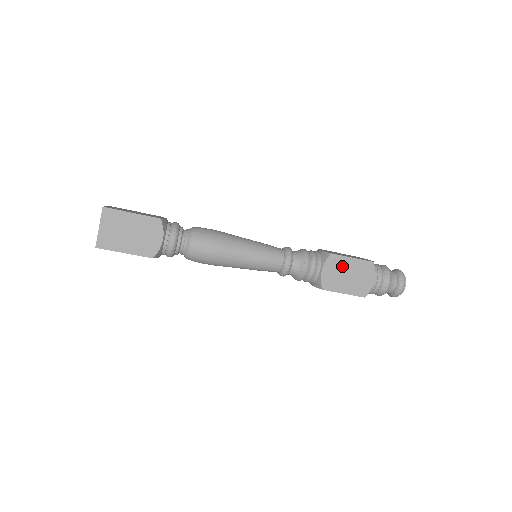
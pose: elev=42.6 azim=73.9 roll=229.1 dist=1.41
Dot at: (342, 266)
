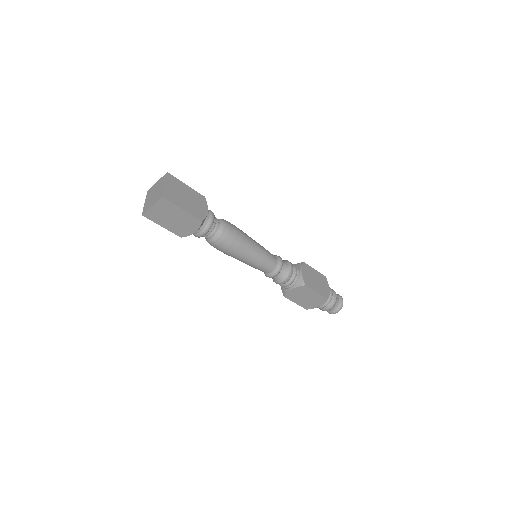
Dot at: (311, 273)
